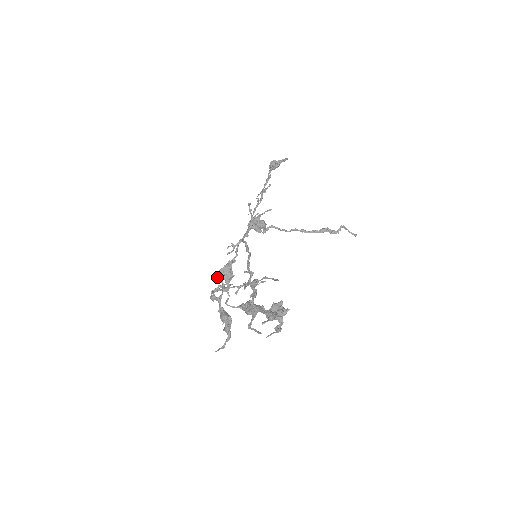
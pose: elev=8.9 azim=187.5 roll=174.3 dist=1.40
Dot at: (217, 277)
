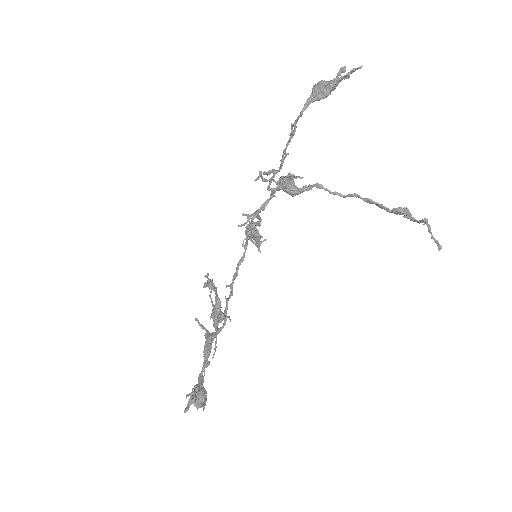
Dot at: occluded
